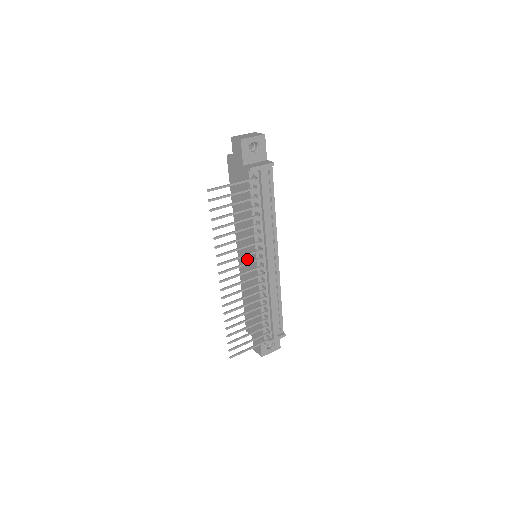
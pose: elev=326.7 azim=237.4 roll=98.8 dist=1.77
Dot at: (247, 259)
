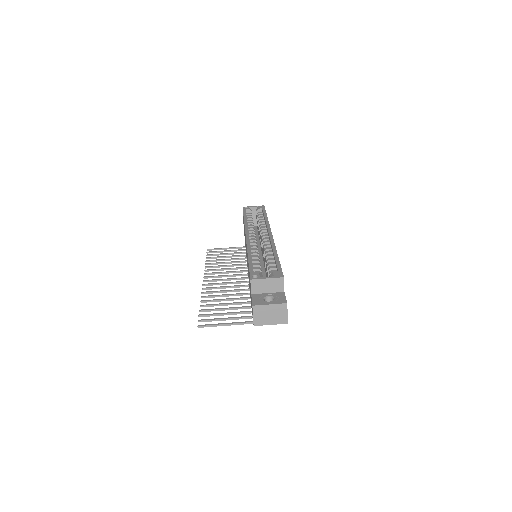
Dot at: occluded
